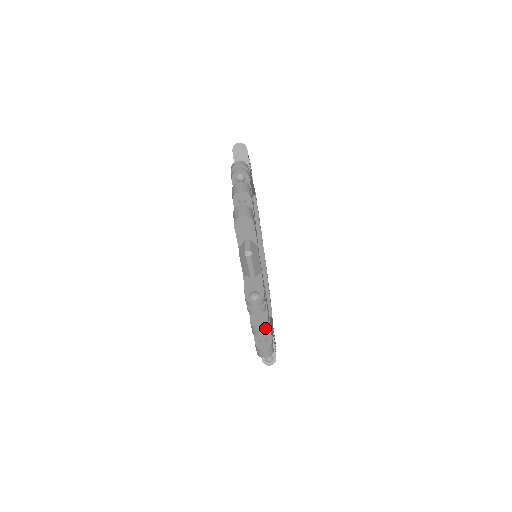
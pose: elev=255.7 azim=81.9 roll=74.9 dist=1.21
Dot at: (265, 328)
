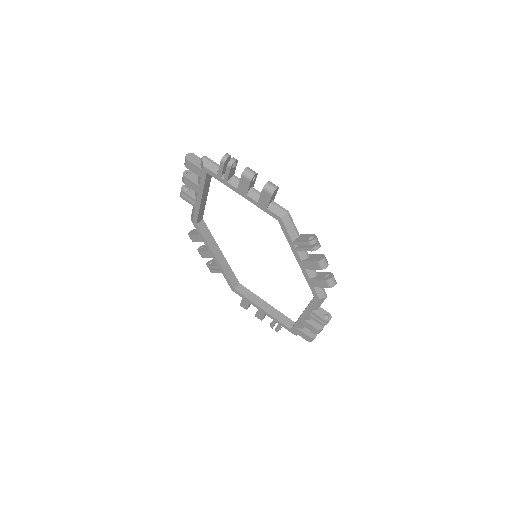
Dot at: (250, 169)
